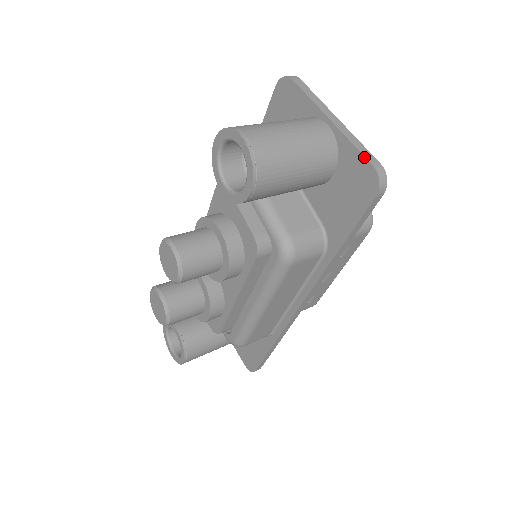
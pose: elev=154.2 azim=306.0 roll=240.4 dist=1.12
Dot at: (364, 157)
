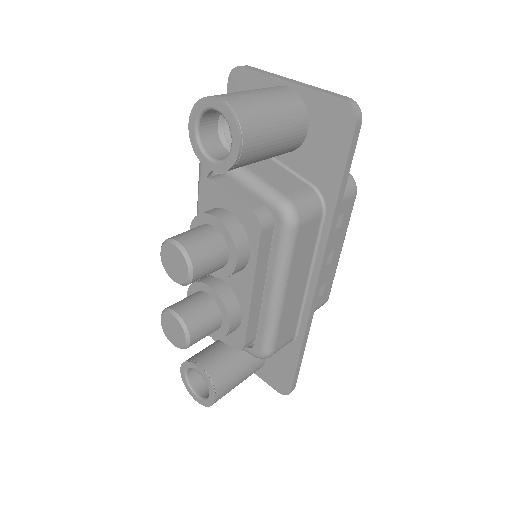
Dot at: (332, 96)
